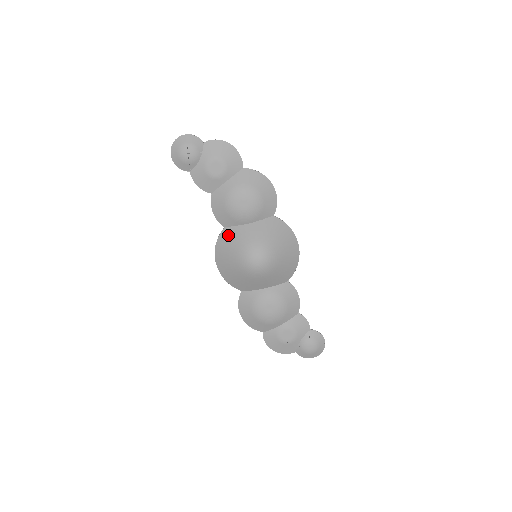
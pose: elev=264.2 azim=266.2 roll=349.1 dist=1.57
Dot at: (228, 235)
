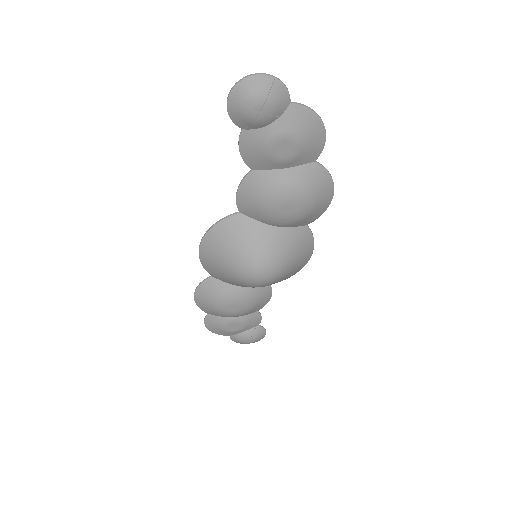
Dot at: (240, 226)
